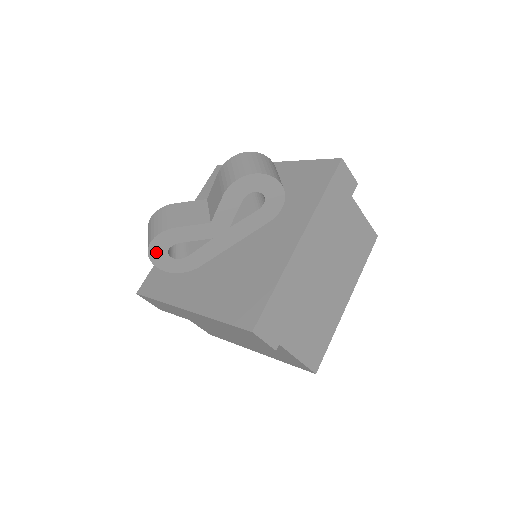
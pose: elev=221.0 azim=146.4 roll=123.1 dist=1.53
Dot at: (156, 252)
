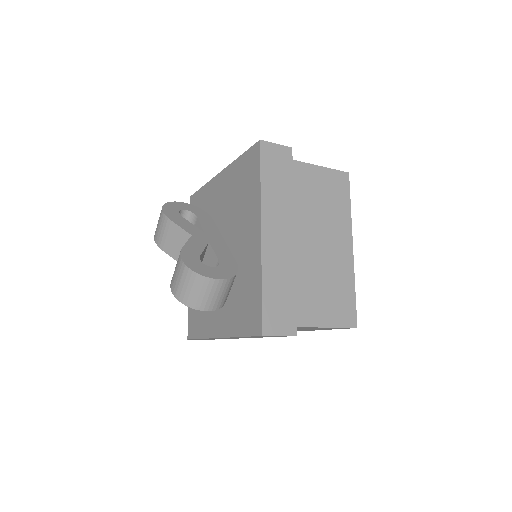
Dot at: occluded
